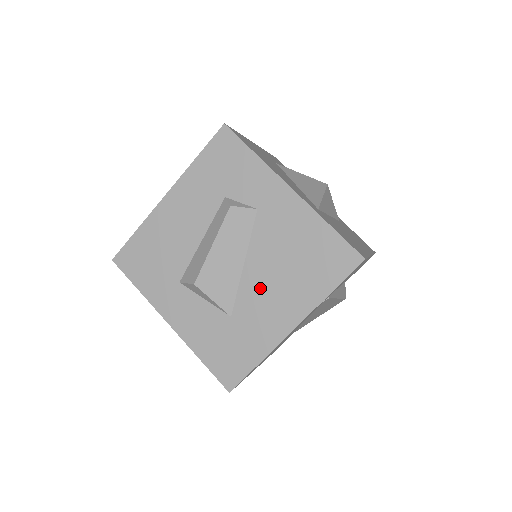
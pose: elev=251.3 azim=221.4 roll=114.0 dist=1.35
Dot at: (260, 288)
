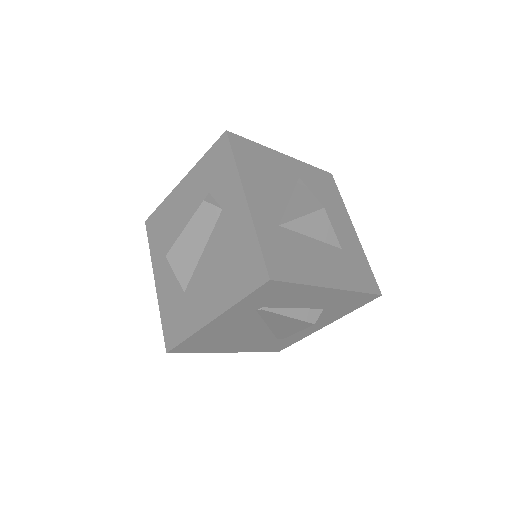
Dot at: (205, 277)
